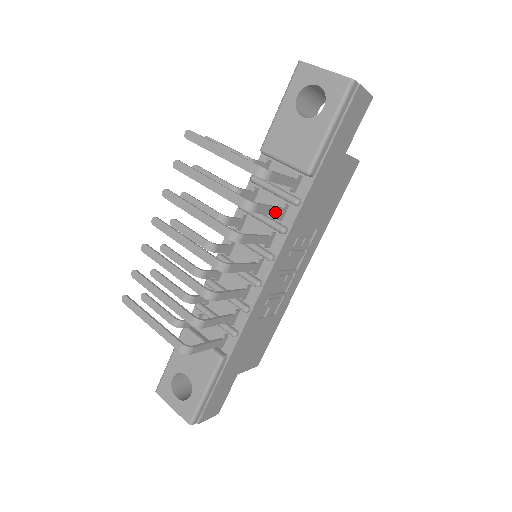
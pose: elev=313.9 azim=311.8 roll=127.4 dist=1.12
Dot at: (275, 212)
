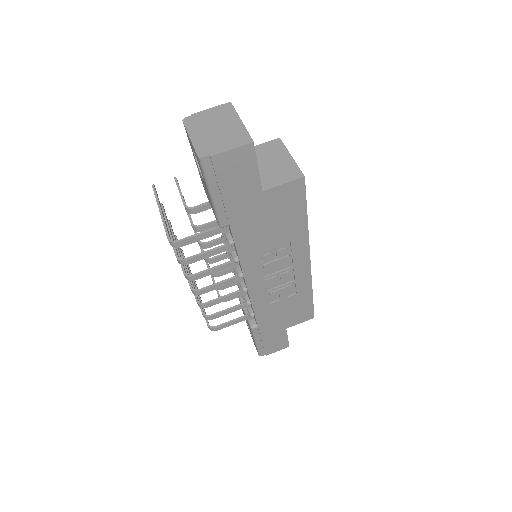
Dot at: (217, 252)
